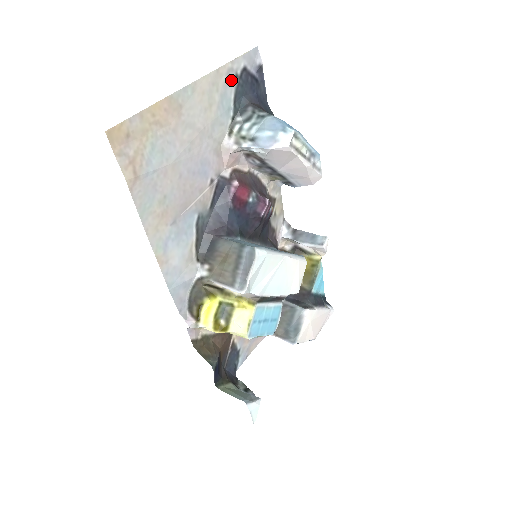
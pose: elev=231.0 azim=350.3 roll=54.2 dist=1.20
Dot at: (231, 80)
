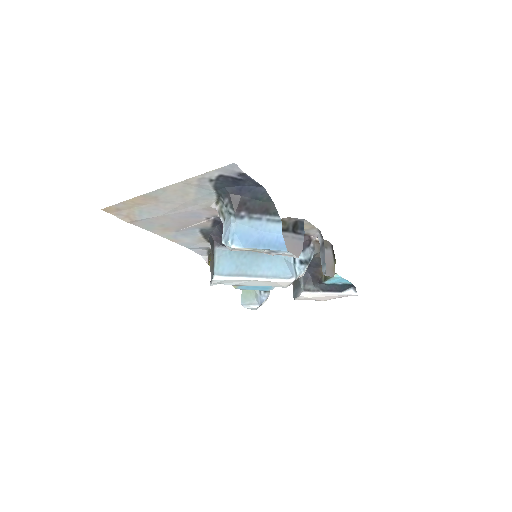
Dot at: (205, 182)
